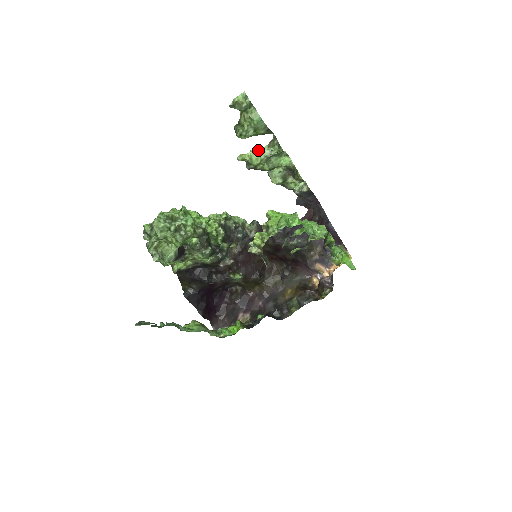
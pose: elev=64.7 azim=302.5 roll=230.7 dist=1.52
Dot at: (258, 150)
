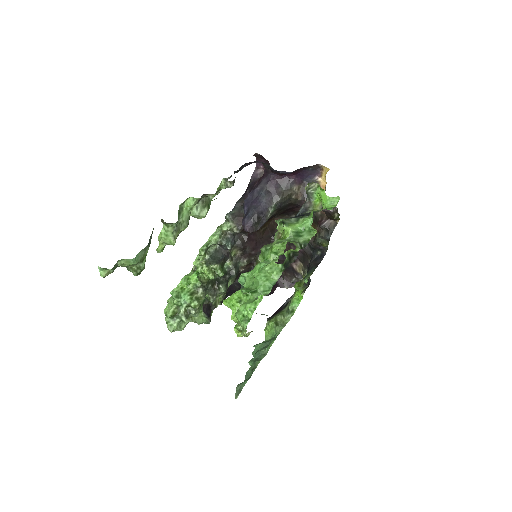
Dot at: (162, 235)
